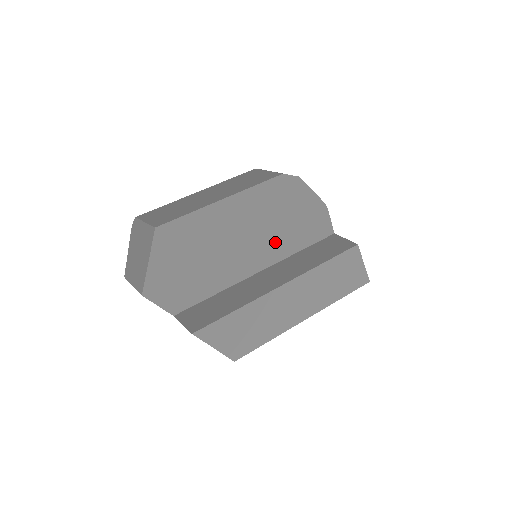
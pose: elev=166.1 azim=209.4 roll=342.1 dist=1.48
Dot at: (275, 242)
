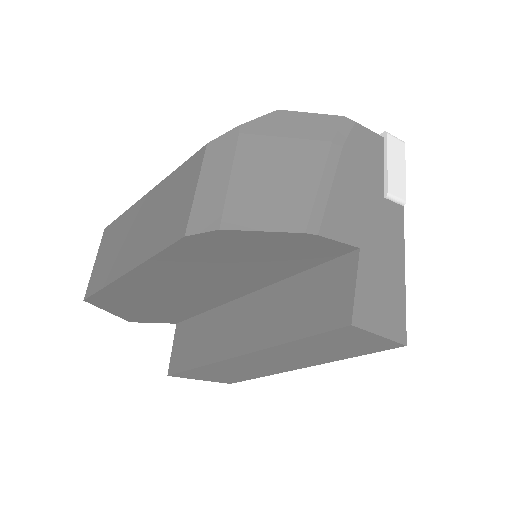
Dot at: (246, 276)
